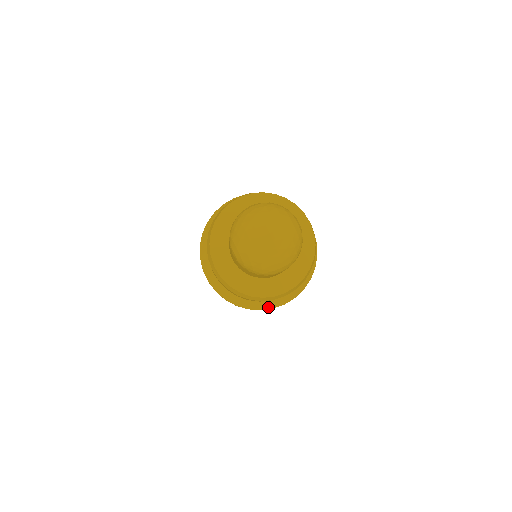
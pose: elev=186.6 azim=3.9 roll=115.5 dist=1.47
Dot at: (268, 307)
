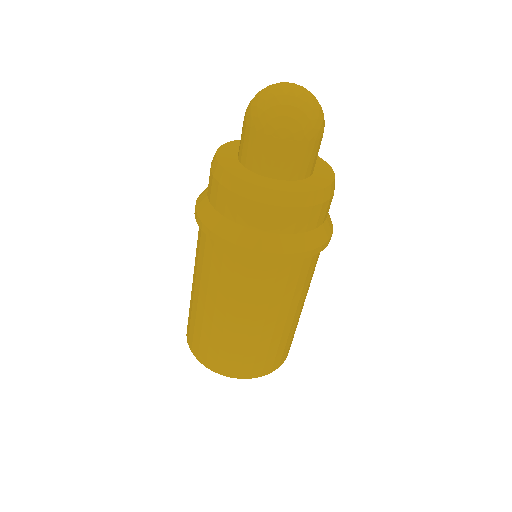
Dot at: (329, 232)
